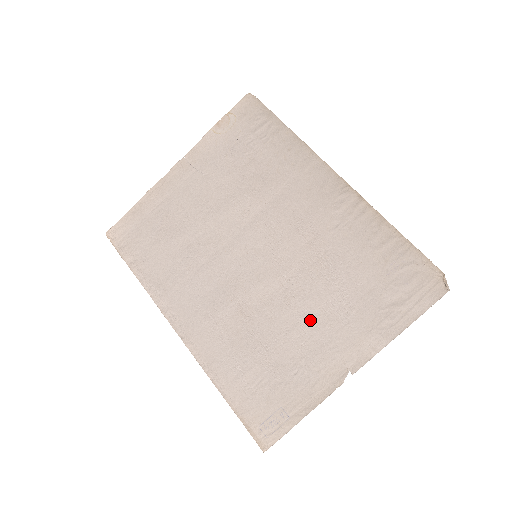
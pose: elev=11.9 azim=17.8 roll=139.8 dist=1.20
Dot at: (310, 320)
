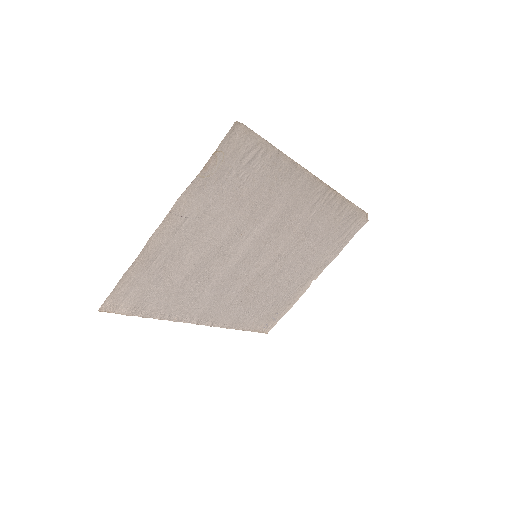
Dot at: (293, 270)
